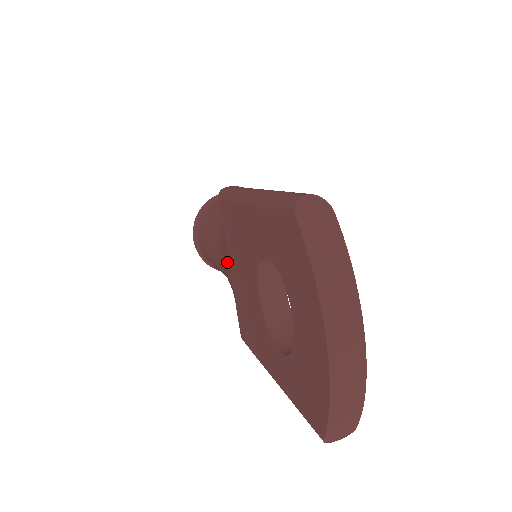
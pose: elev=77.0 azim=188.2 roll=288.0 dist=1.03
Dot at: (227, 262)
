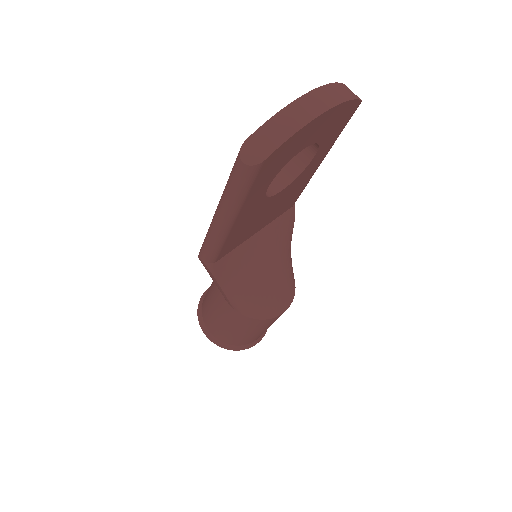
Dot at: occluded
